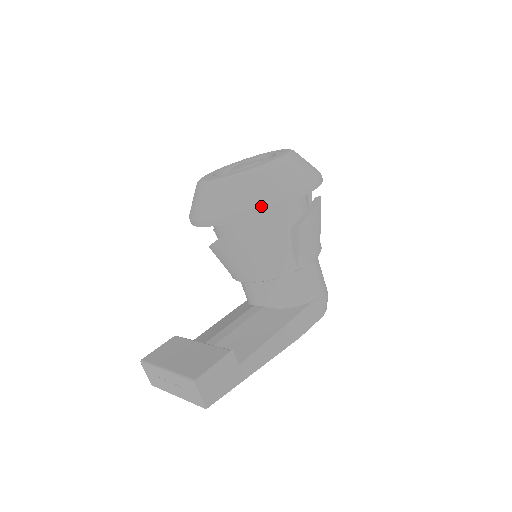
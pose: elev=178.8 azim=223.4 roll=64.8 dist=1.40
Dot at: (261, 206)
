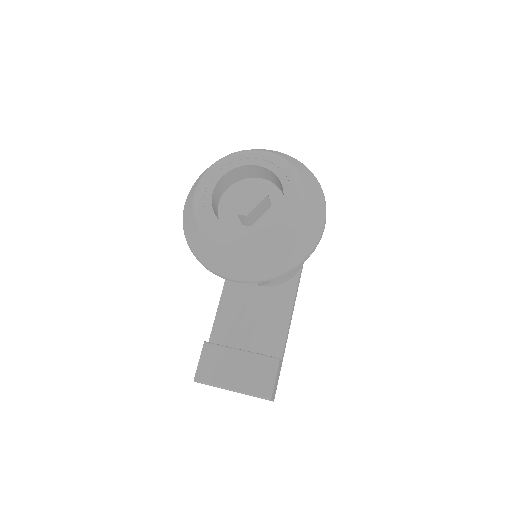
Dot at: (297, 264)
